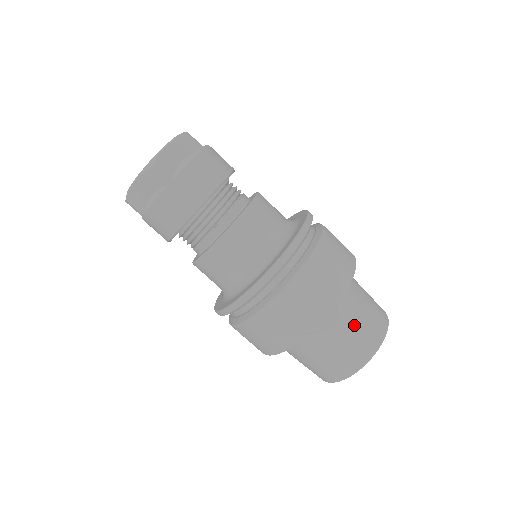
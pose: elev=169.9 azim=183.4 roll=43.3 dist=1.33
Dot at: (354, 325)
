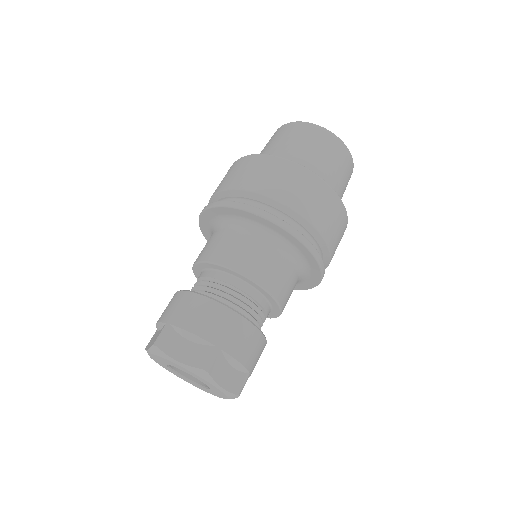
Dot at: (341, 181)
